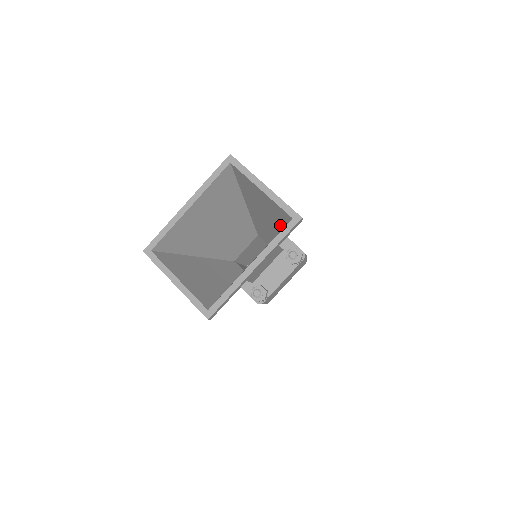
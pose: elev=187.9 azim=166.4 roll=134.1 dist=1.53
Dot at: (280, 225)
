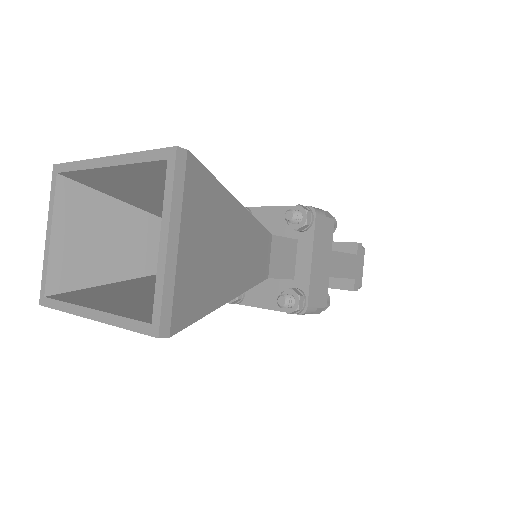
Dot at: occluded
